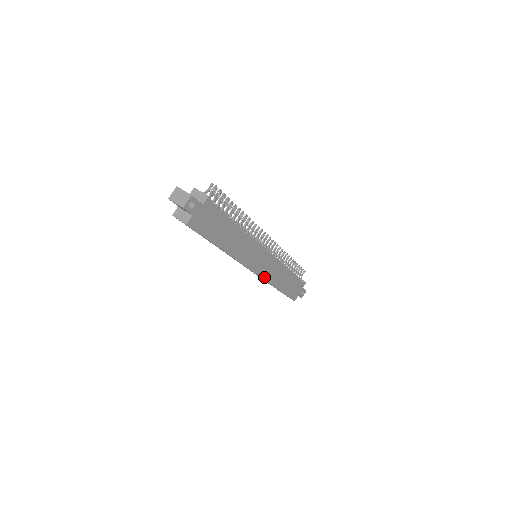
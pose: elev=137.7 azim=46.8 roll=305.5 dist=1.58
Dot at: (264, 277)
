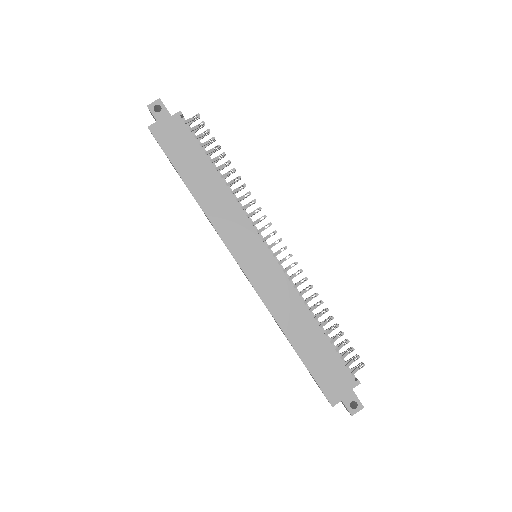
Dot at: (260, 292)
